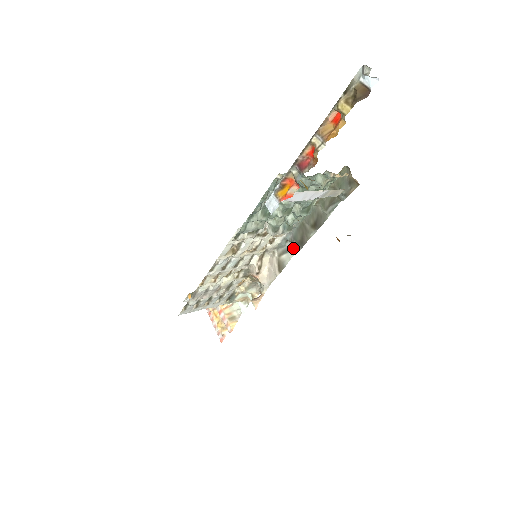
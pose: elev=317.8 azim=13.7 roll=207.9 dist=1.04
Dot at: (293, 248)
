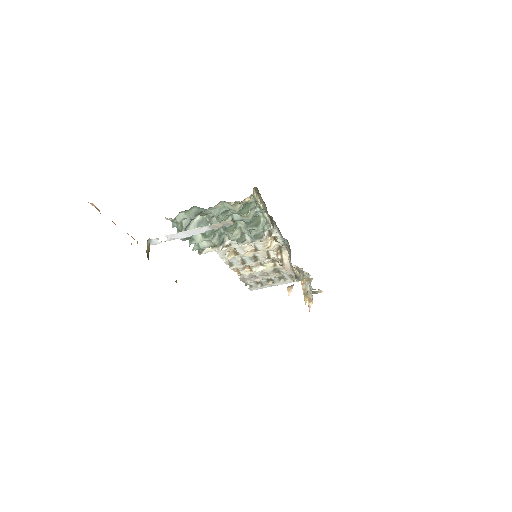
Dot at: occluded
